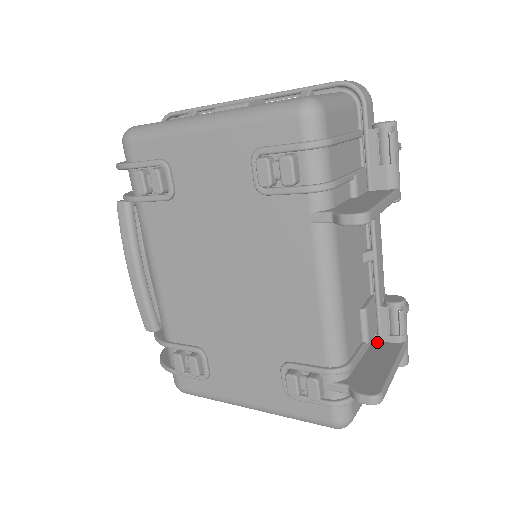
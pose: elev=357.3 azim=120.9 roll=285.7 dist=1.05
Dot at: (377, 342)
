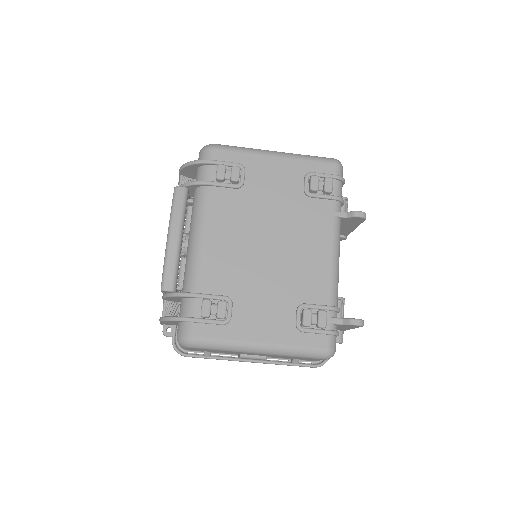
Dot at: occluded
